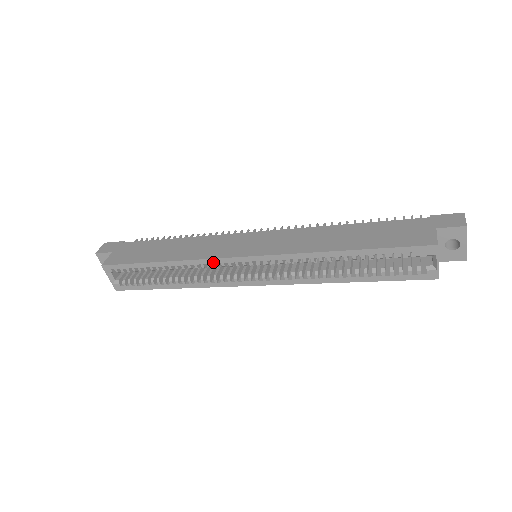
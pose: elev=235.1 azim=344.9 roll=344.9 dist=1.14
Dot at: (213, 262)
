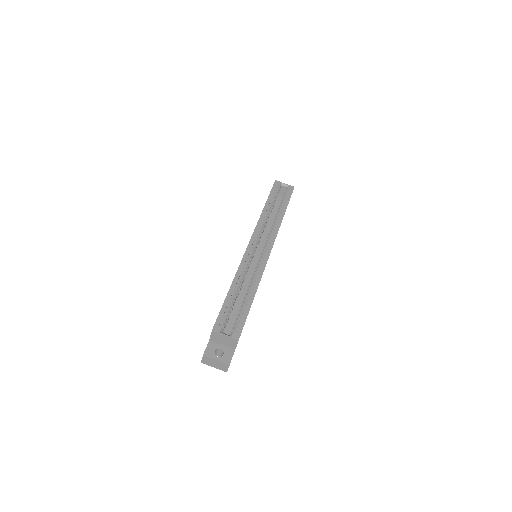
Dot at: (245, 260)
